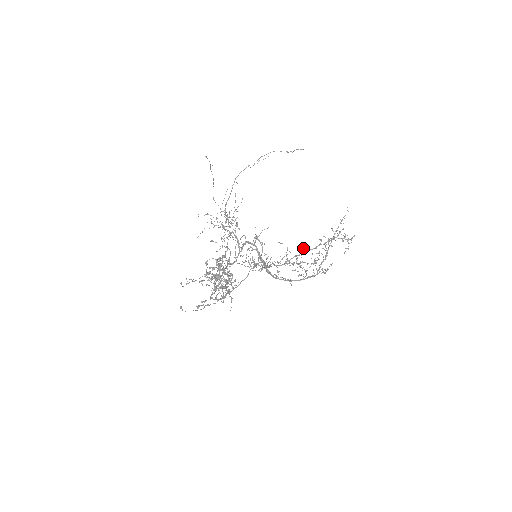
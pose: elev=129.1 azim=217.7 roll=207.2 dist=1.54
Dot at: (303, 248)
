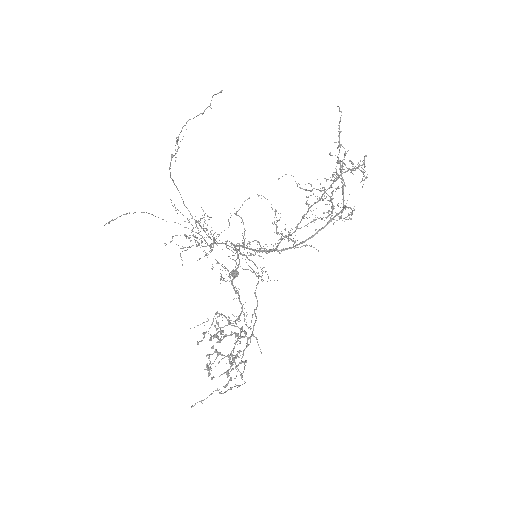
Dot at: (307, 204)
